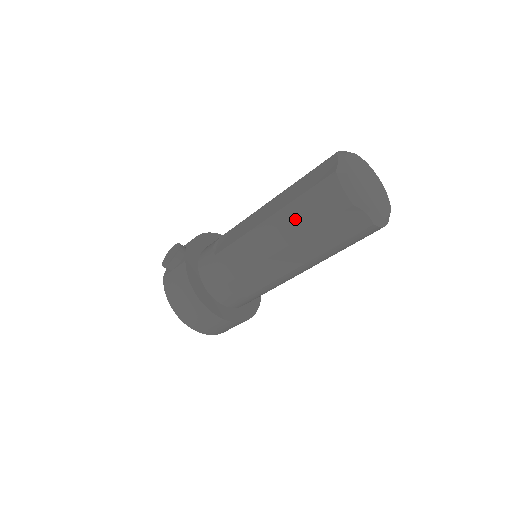
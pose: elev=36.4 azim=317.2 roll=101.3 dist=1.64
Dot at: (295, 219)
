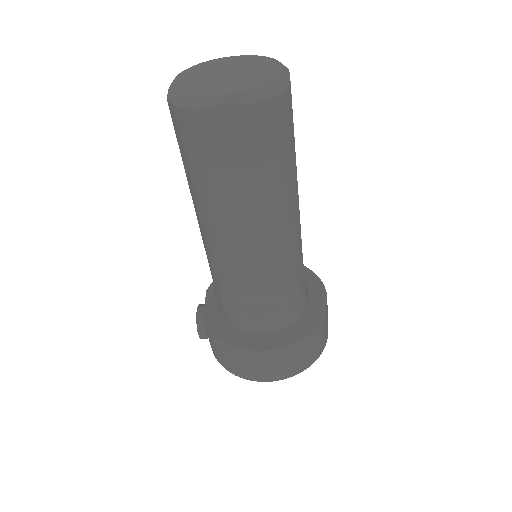
Dot at: (197, 187)
